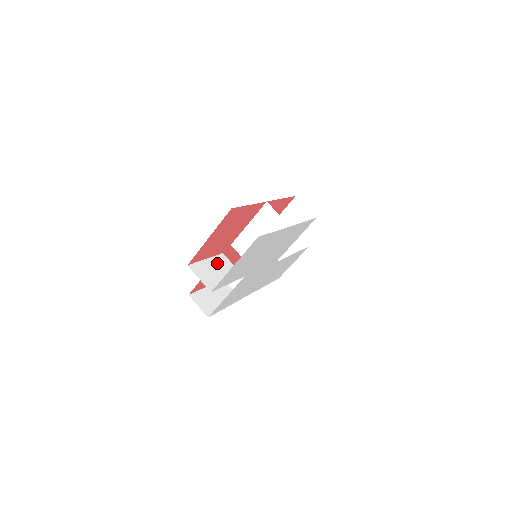
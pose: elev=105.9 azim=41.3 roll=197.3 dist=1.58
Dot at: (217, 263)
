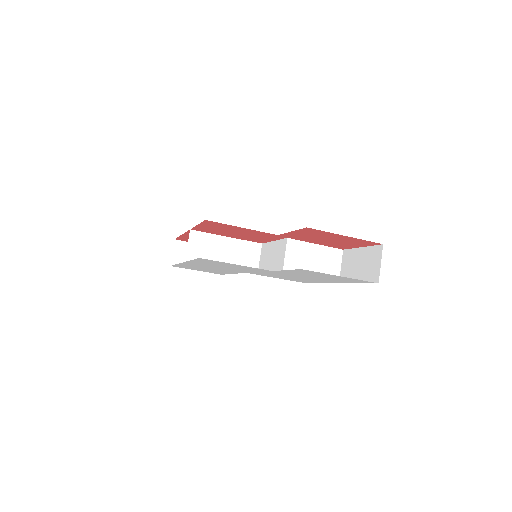
Dot at: occluded
